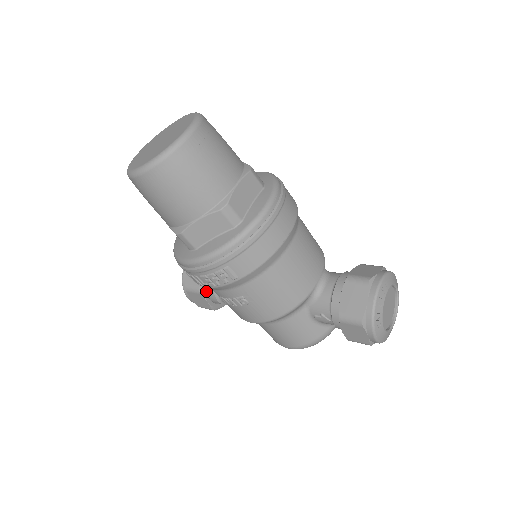
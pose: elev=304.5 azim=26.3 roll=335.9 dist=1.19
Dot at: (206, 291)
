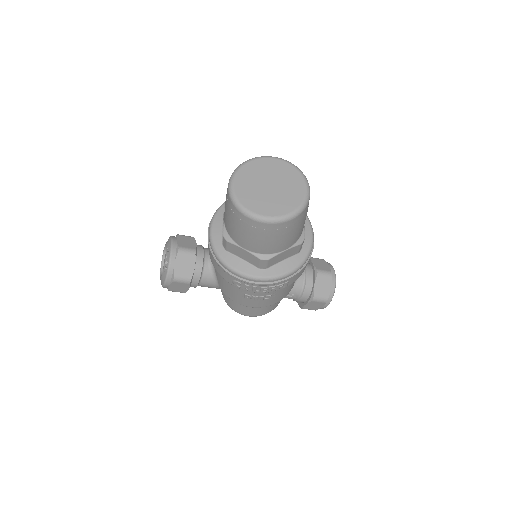
Dot at: occluded
